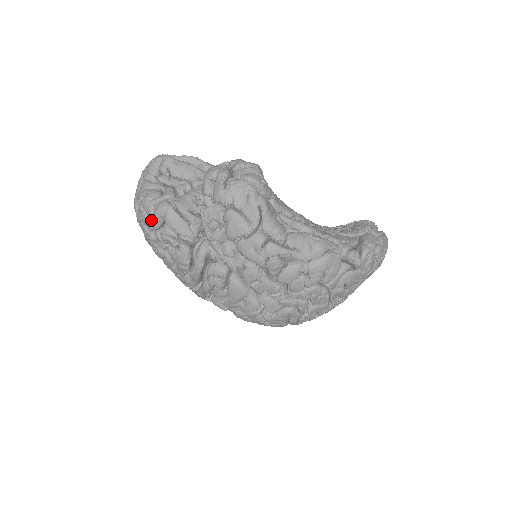
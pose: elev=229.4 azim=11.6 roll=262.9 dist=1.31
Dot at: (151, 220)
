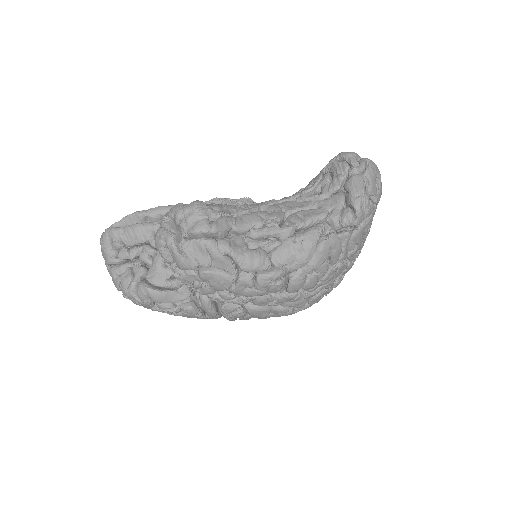
Dot at: (142, 305)
